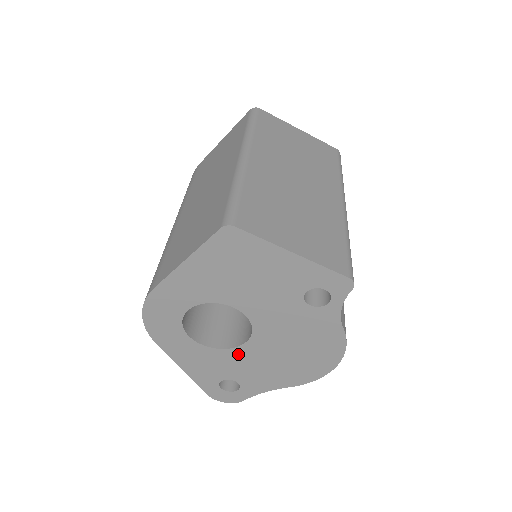
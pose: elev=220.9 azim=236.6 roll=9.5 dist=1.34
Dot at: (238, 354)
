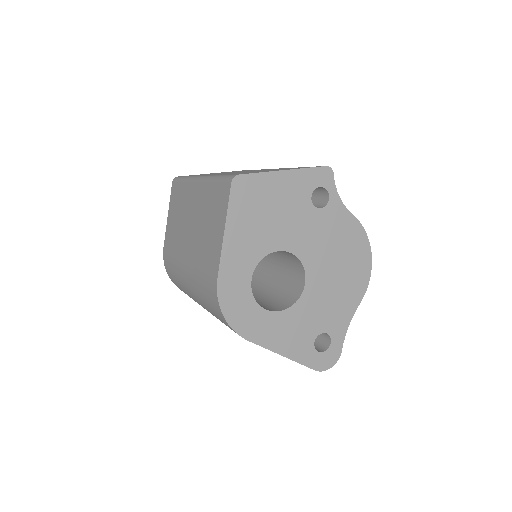
Dot at: (308, 299)
